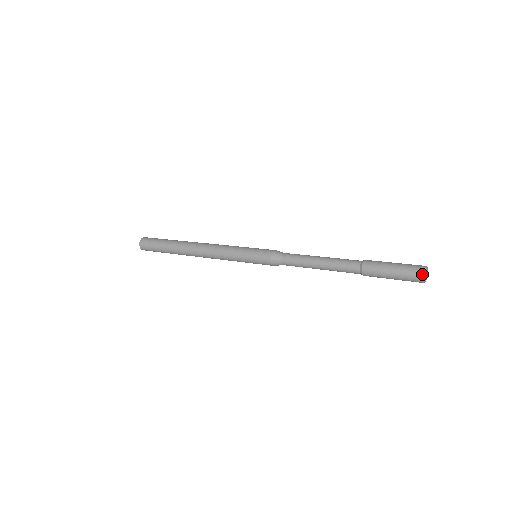
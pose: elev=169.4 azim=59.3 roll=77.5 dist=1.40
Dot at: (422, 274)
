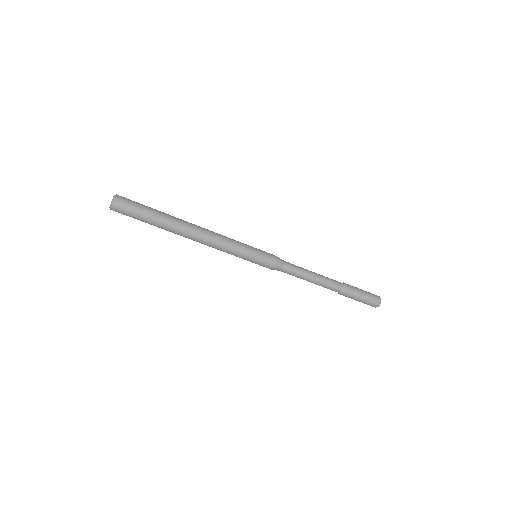
Dot at: (380, 301)
